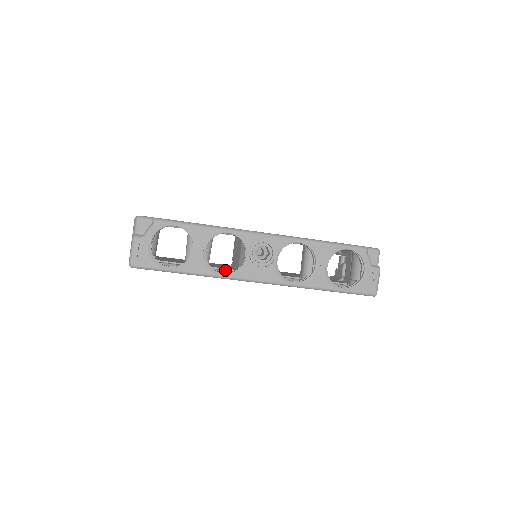
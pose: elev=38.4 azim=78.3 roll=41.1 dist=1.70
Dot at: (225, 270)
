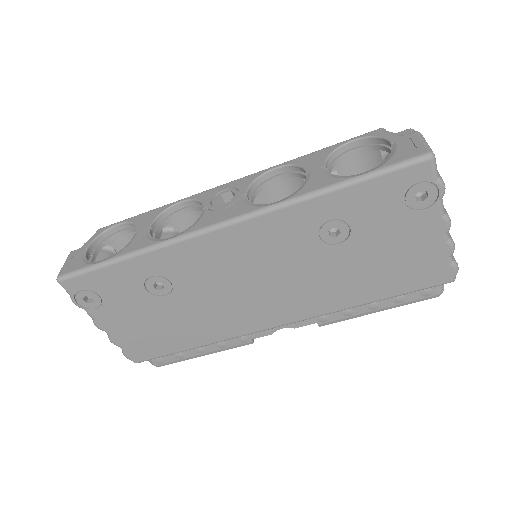
Dot at: occluded
